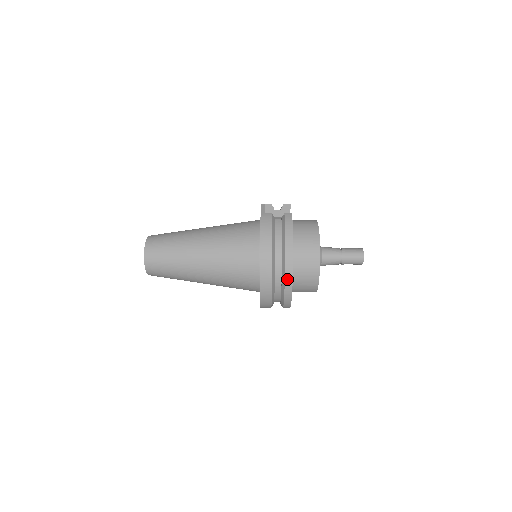
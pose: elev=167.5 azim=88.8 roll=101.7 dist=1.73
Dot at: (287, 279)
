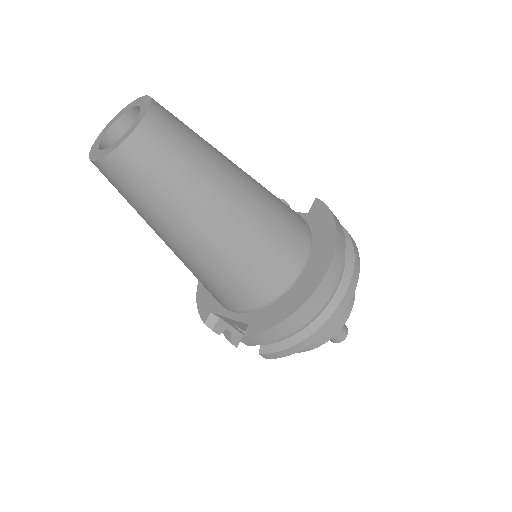
Dot at: (348, 292)
